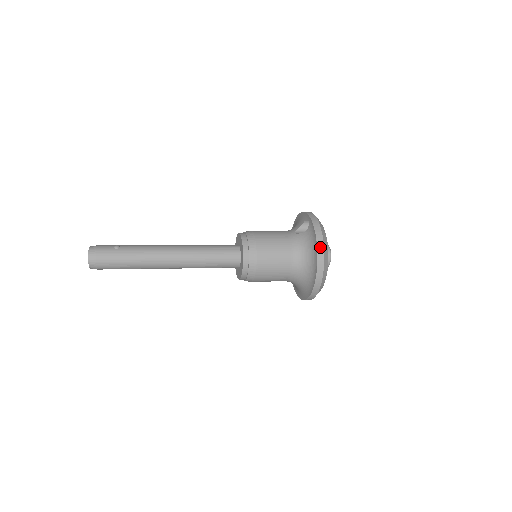
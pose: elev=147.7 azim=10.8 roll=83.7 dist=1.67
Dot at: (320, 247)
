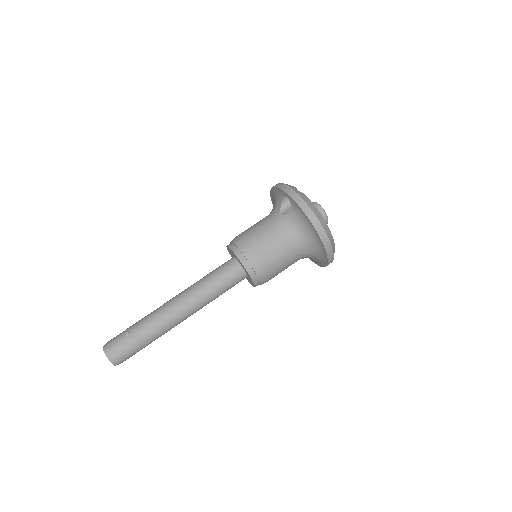
Dot at: (314, 221)
